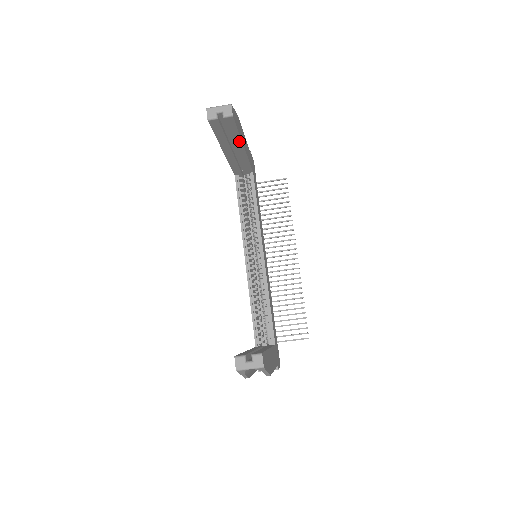
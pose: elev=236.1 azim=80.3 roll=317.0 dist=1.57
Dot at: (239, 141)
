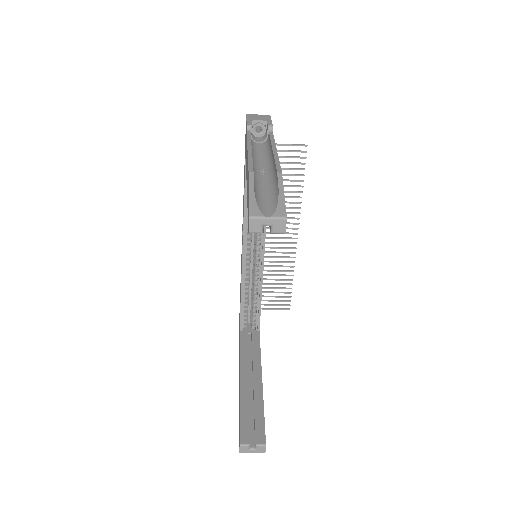
Dot at: occluded
